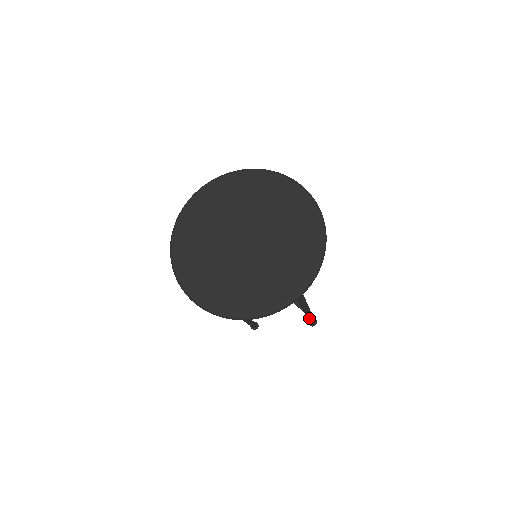
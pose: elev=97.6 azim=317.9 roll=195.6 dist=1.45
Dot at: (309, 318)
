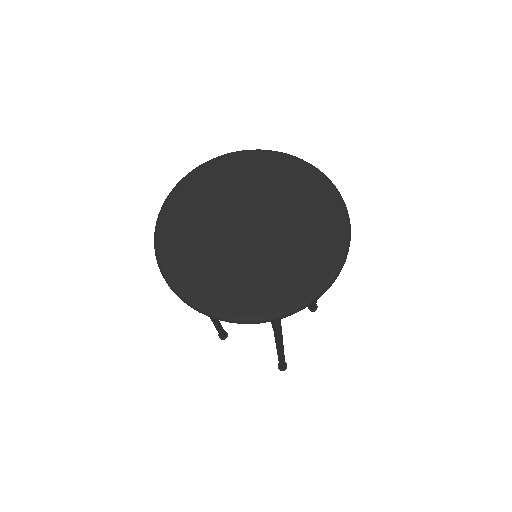
Dot at: occluded
